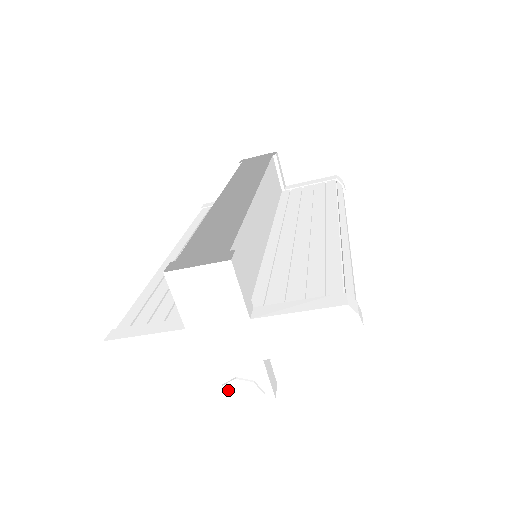
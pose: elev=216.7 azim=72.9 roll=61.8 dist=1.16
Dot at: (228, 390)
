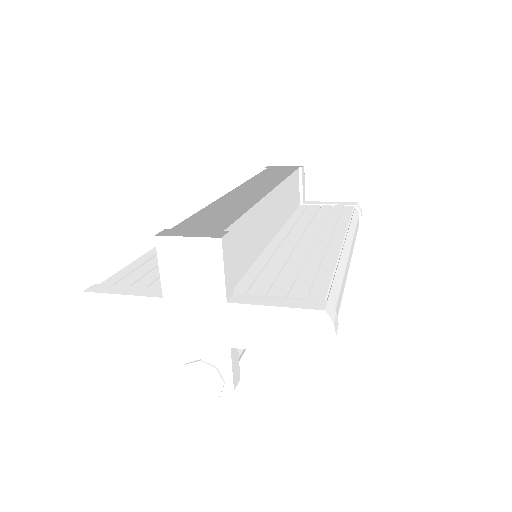
Dot at: (190, 371)
